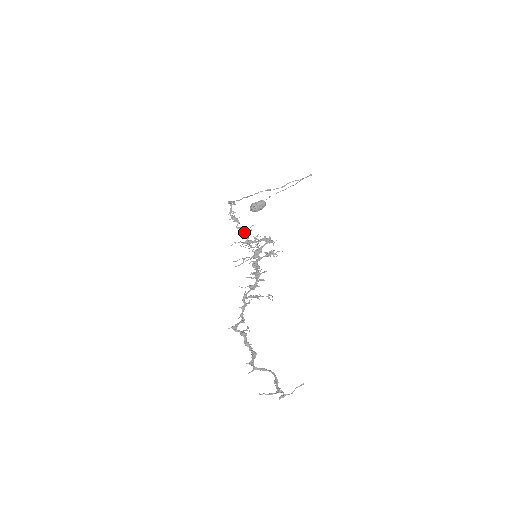
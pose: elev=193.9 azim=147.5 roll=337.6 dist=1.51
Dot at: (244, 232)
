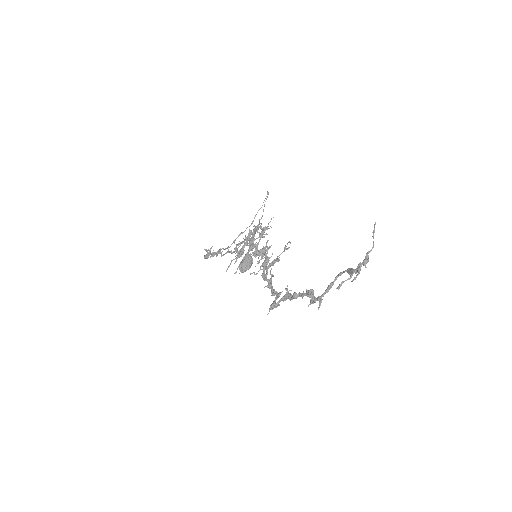
Dot at: occluded
